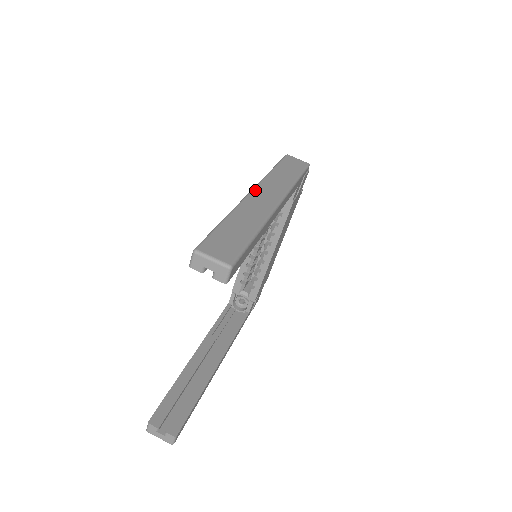
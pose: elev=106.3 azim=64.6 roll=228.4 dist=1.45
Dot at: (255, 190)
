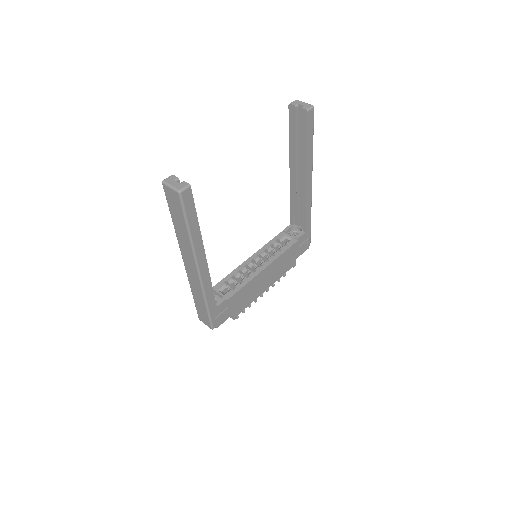
Dot at: occluded
